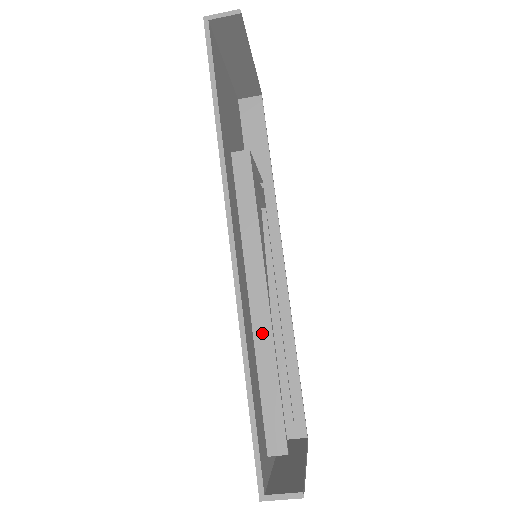
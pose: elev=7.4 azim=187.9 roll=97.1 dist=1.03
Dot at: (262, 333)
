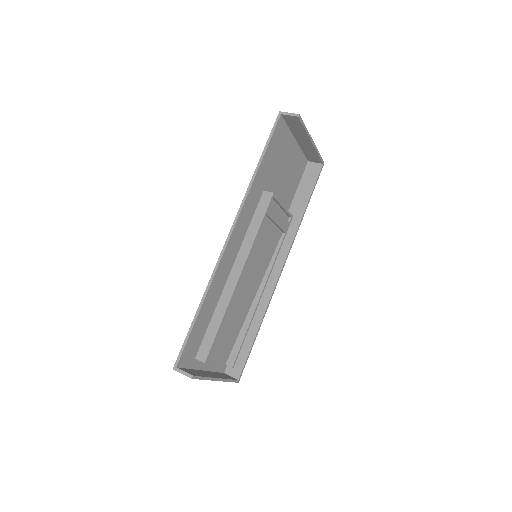
Dot at: (226, 294)
